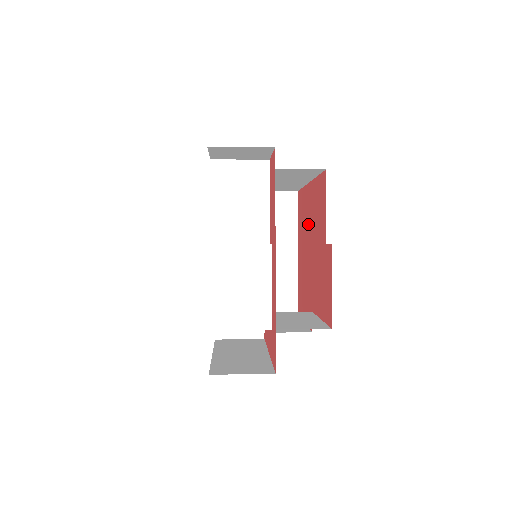
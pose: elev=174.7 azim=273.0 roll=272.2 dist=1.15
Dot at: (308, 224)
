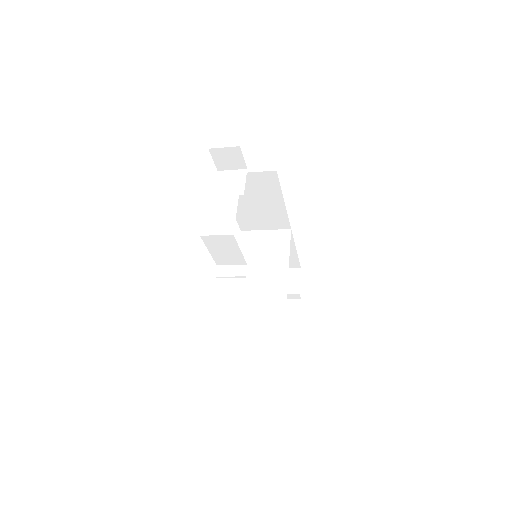
Dot at: occluded
